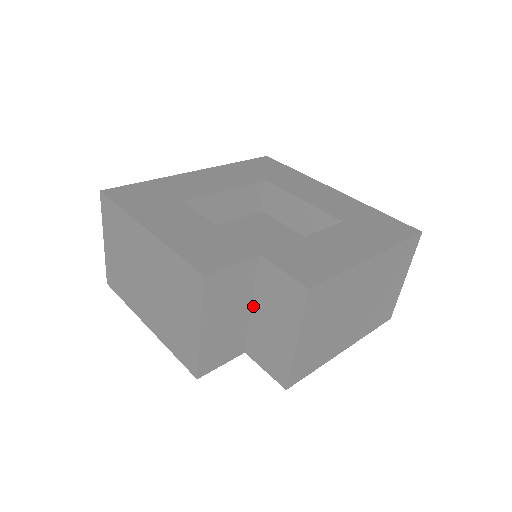
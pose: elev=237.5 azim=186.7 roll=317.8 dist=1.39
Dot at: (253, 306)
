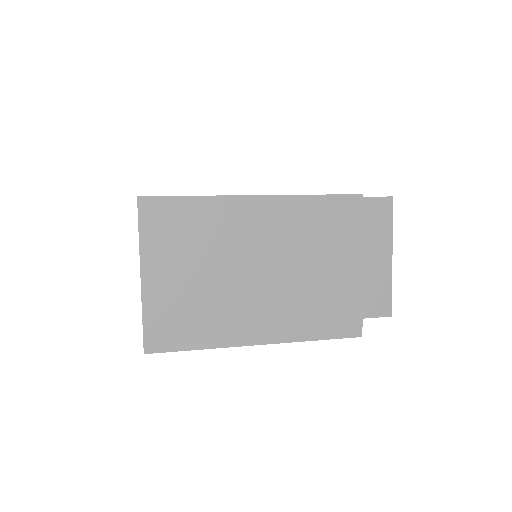
Dot at: occluded
